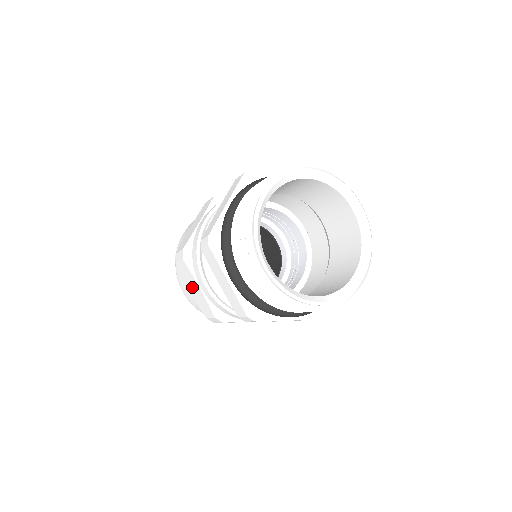
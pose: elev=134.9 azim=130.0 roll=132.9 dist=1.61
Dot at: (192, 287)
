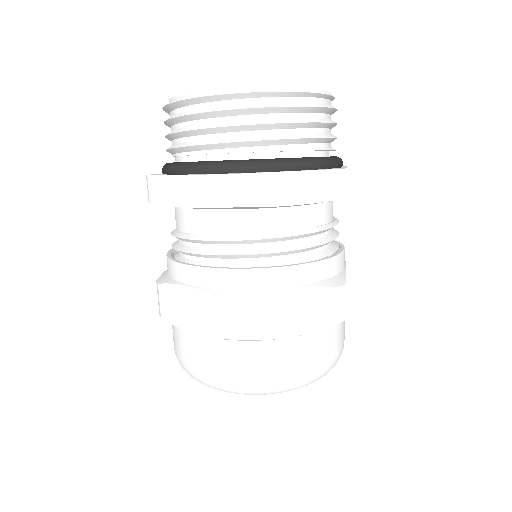
Dot at: occluded
